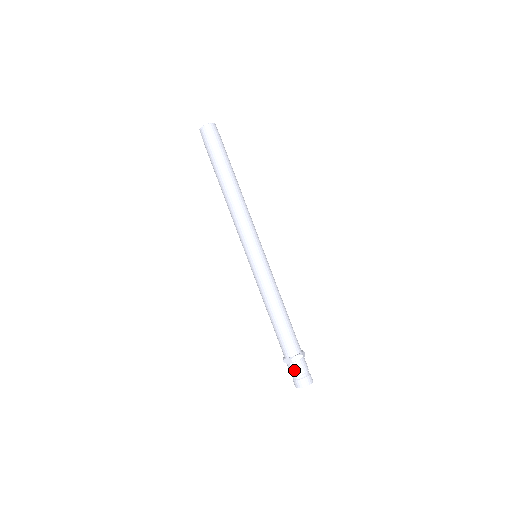
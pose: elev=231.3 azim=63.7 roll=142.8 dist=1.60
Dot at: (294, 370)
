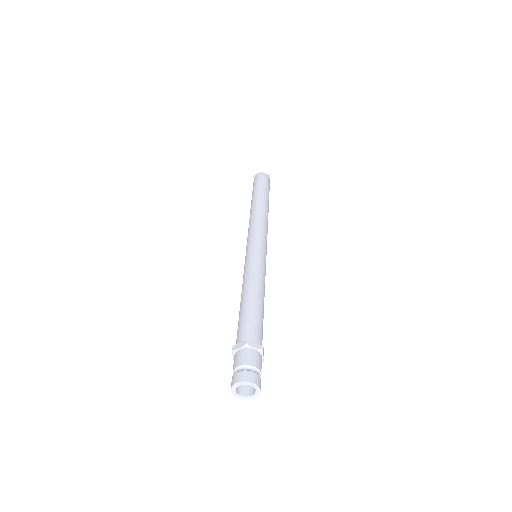
Dot at: (233, 364)
